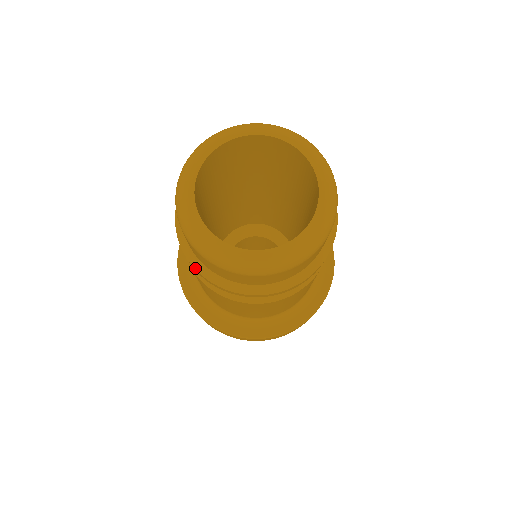
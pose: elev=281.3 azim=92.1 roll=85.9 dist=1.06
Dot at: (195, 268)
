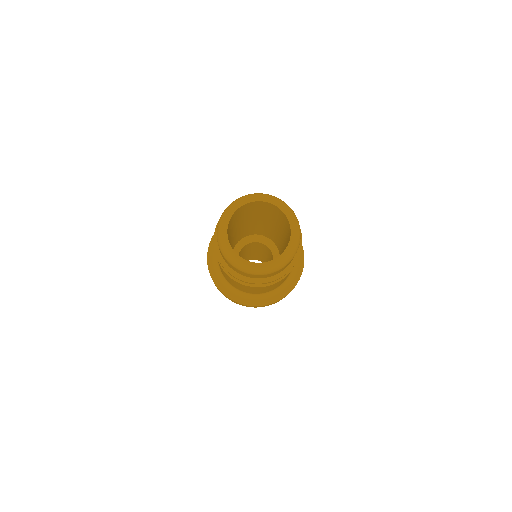
Dot at: (214, 243)
